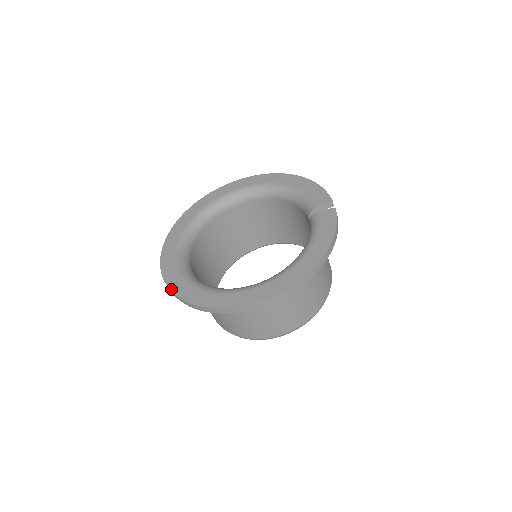
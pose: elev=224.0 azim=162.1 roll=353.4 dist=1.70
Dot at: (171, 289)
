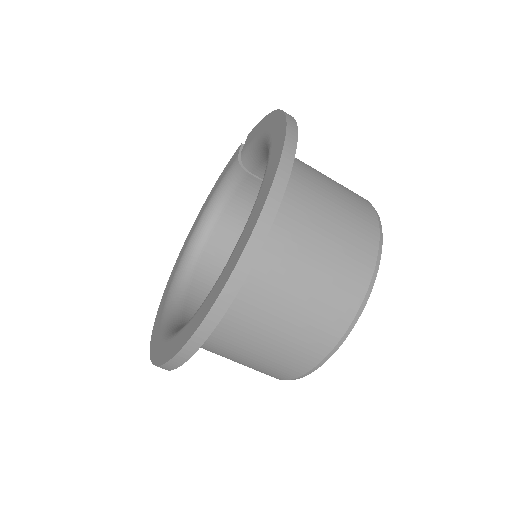
Dot at: (199, 323)
